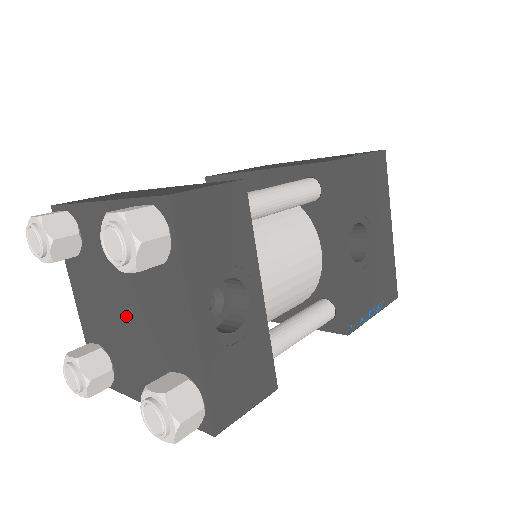
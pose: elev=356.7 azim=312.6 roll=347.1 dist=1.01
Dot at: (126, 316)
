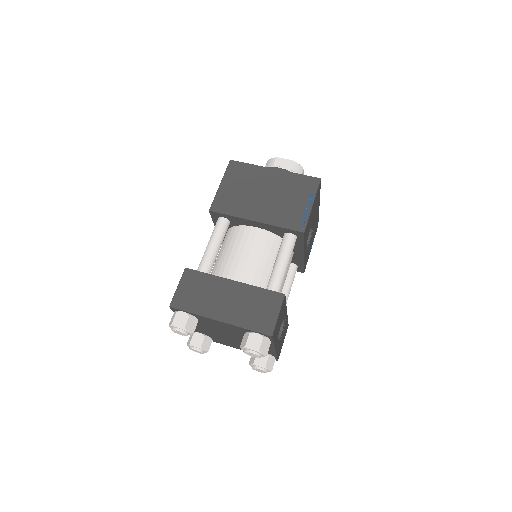
Dot at: (229, 337)
